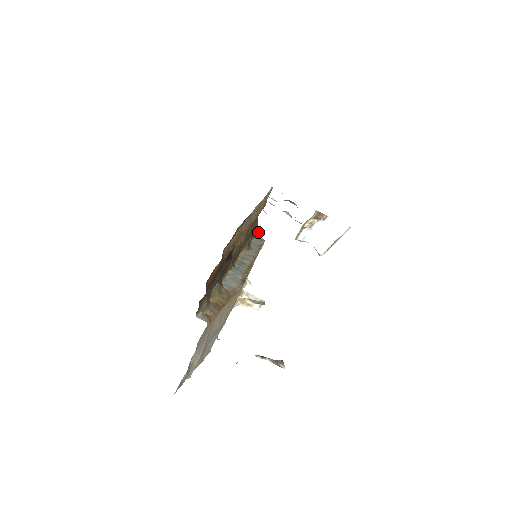
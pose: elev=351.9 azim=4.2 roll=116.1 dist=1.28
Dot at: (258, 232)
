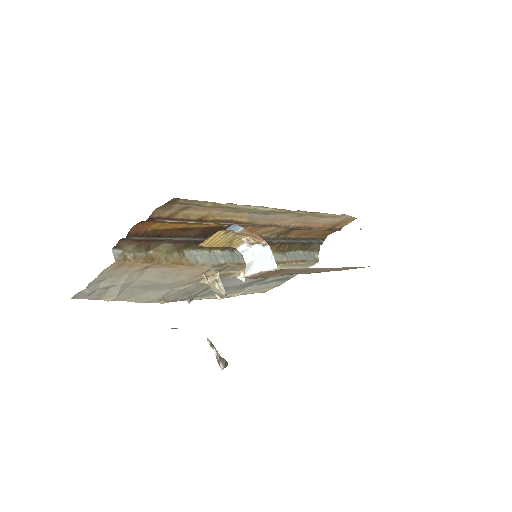
Dot at: (317, 250)
